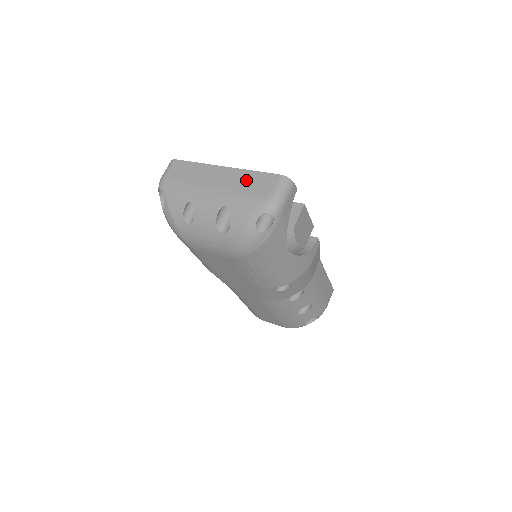
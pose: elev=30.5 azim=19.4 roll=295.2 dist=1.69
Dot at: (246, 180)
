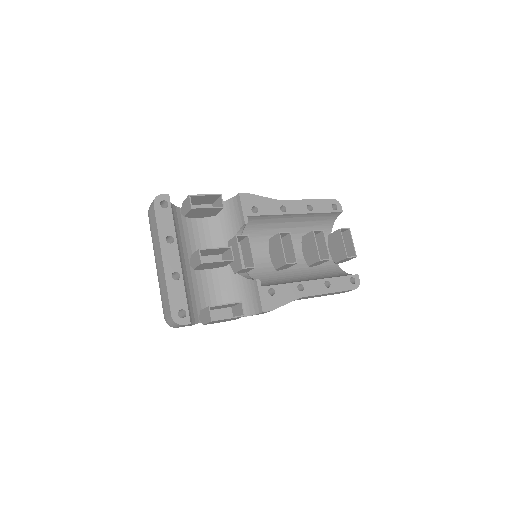
Dot at: (163, 289)
